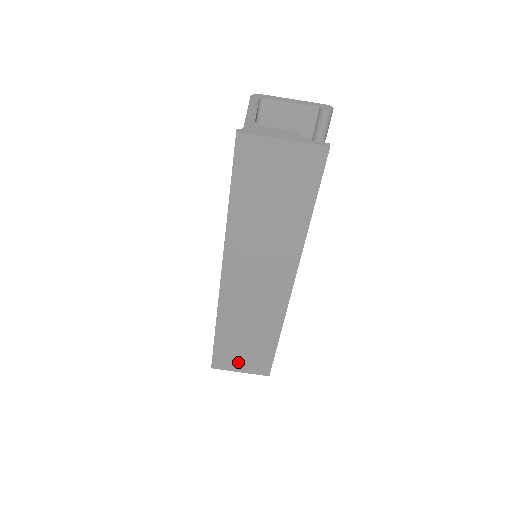
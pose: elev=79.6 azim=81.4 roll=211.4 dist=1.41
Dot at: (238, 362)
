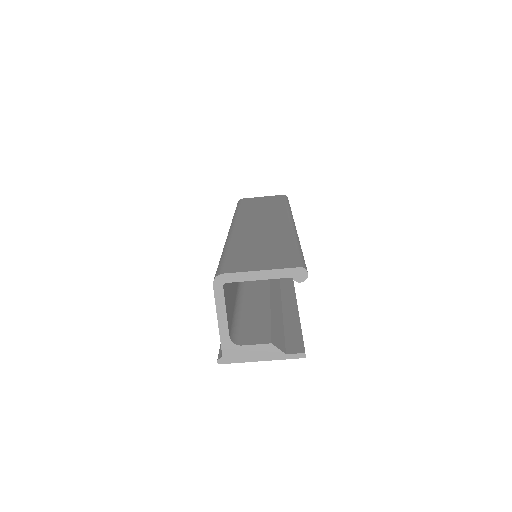
Dot at: occluded
